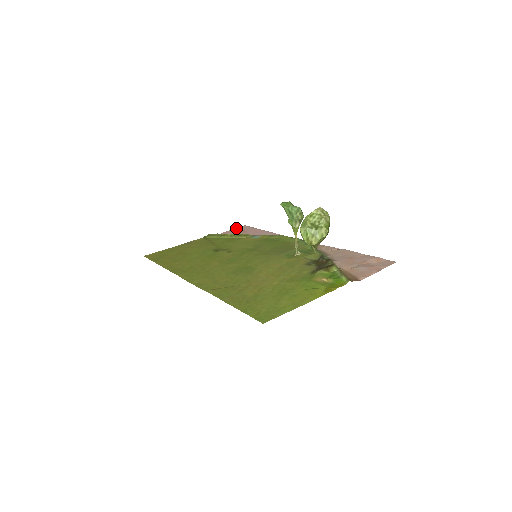
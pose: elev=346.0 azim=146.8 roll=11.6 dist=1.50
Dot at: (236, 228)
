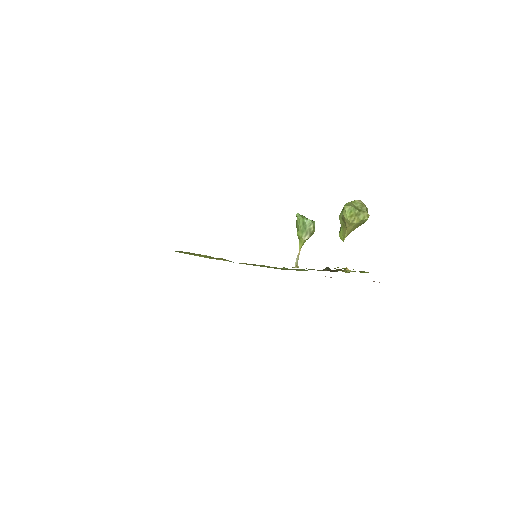
Dot at: occluded
